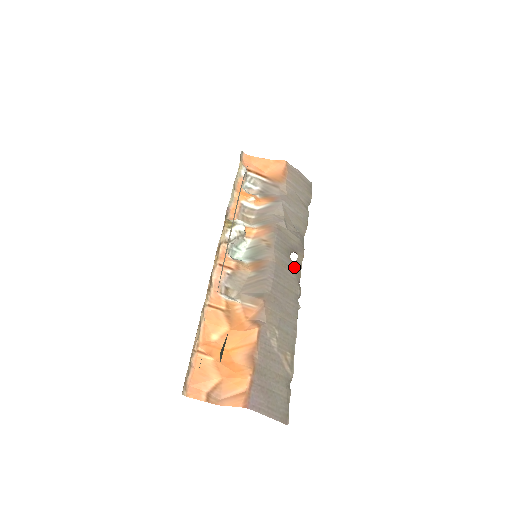
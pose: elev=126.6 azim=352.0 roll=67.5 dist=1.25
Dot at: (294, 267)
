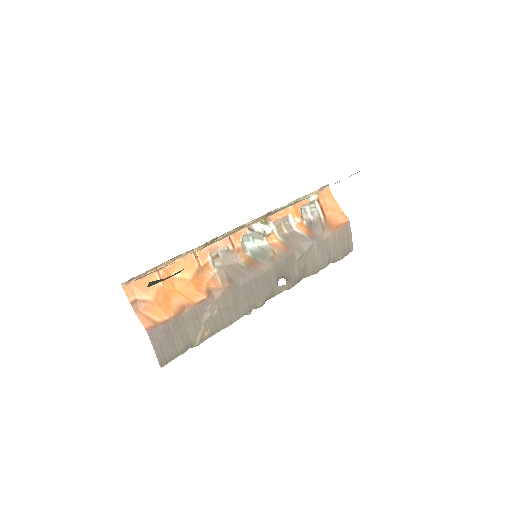
Dot at: (275, 288)
